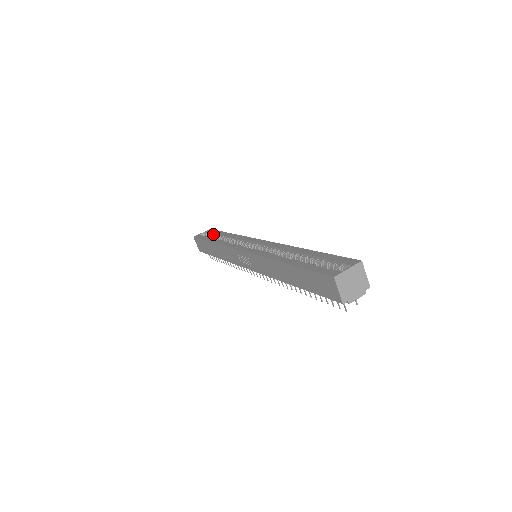
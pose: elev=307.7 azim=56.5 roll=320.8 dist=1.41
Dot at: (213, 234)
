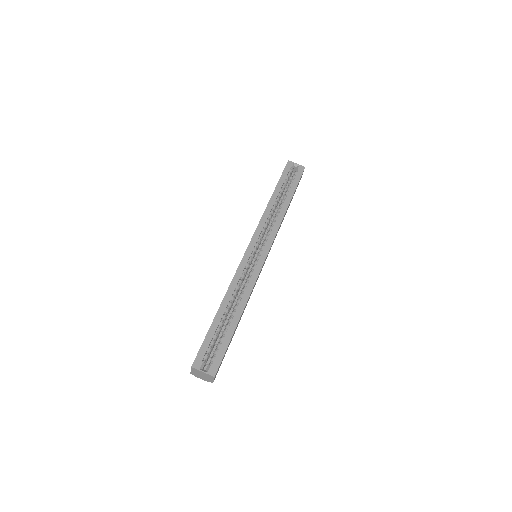
Dot at: (293, 181)
